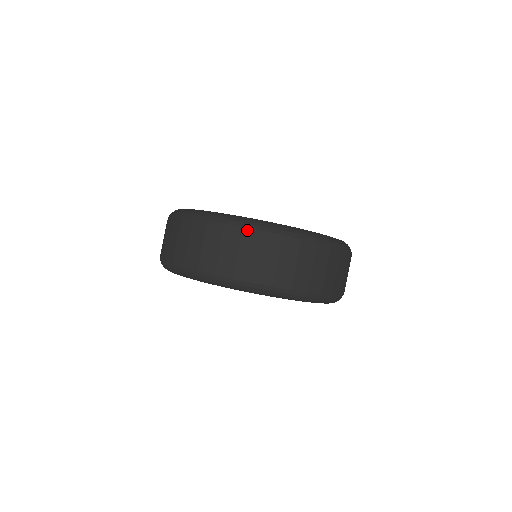
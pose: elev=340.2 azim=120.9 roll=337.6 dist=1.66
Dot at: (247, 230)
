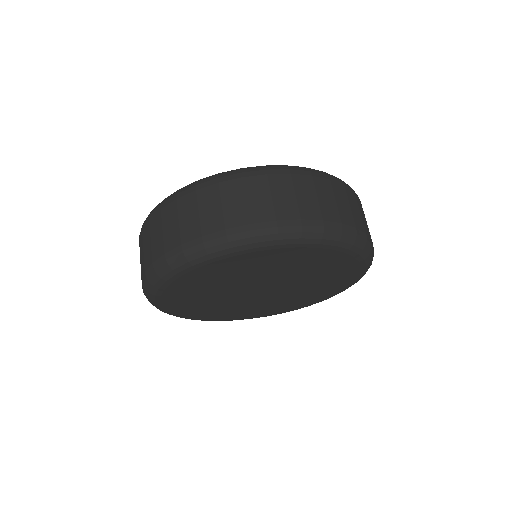
Dot at: (315, 174)
